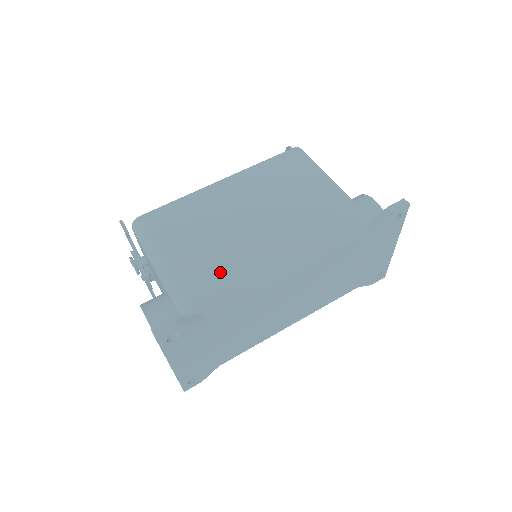
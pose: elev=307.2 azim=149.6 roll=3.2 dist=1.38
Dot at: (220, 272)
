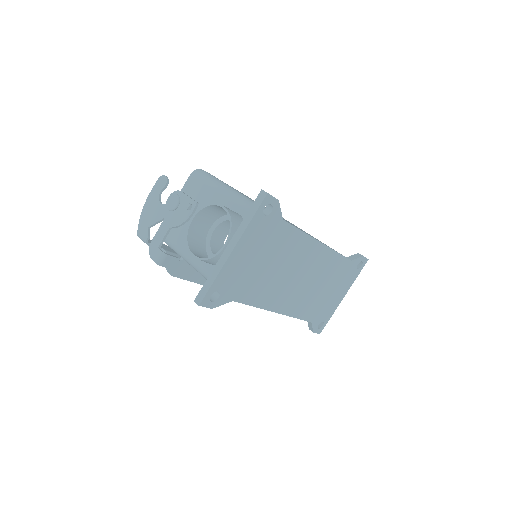
Dot at: occluded
